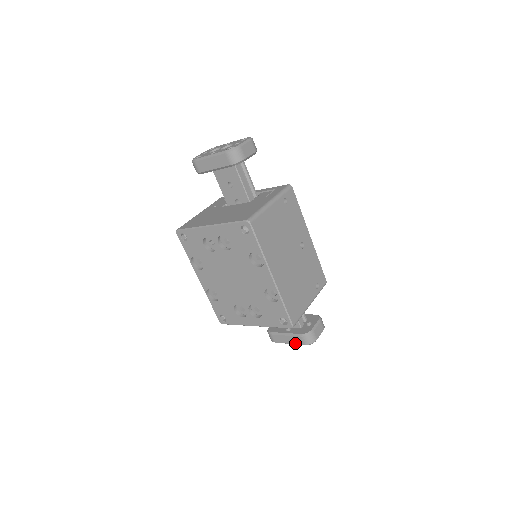
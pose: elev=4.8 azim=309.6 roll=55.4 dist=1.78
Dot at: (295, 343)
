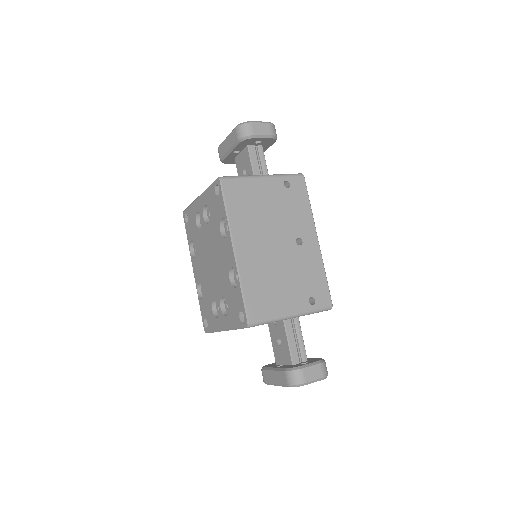
Dot at: (280, 382)
